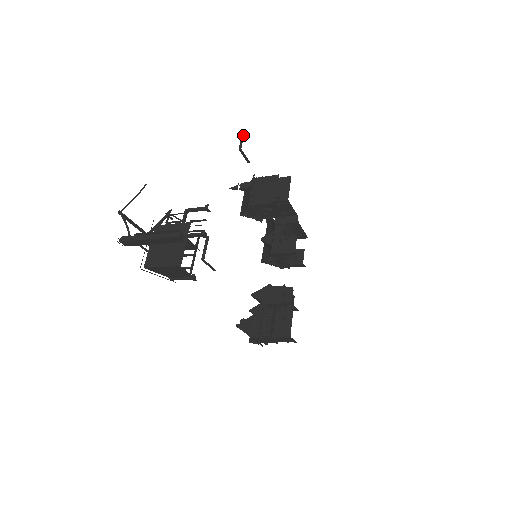
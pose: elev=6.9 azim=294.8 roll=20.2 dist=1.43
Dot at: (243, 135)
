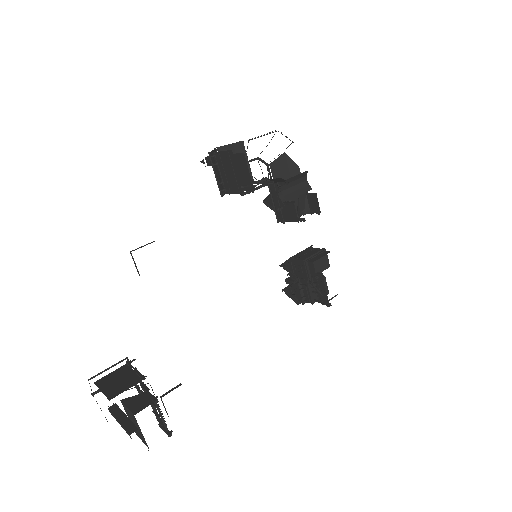
Dot at: (132, 257)
